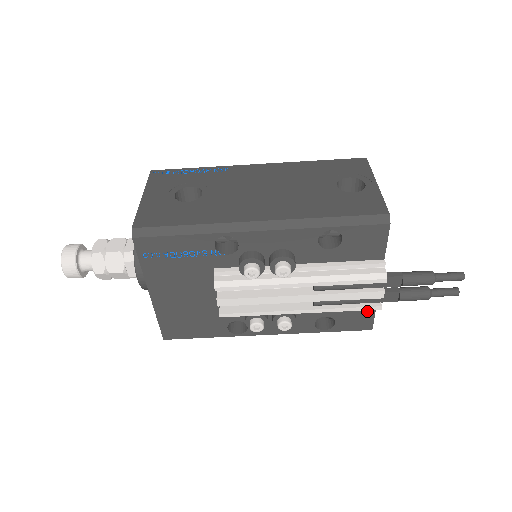
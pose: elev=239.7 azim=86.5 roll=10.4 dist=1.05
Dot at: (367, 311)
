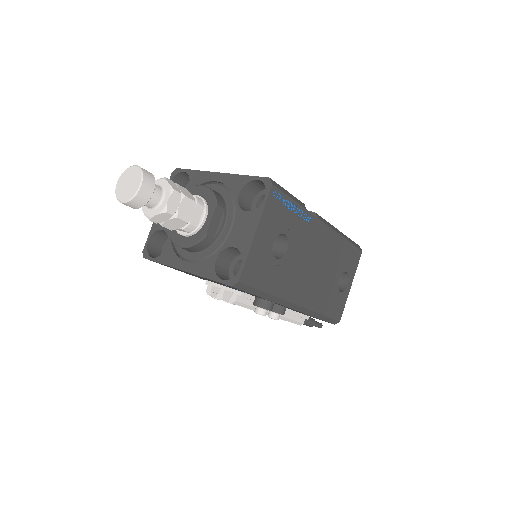
Dot at: occluded
